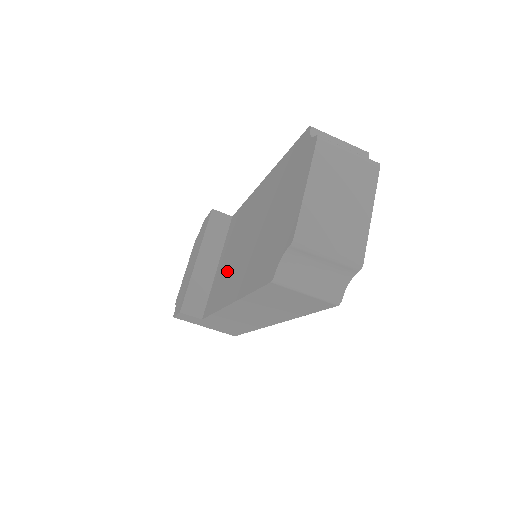
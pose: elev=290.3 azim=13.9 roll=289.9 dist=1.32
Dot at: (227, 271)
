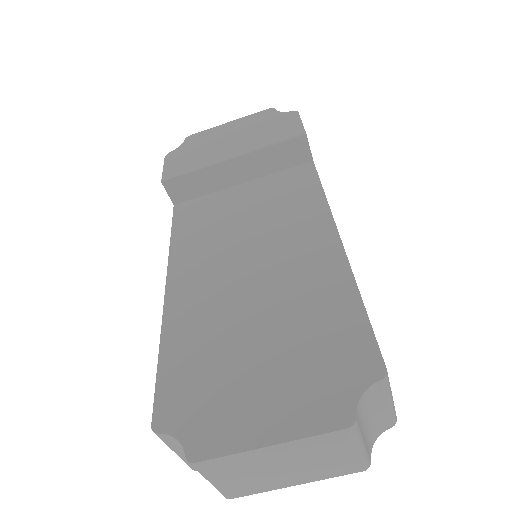
Dot at: (220, 234)
